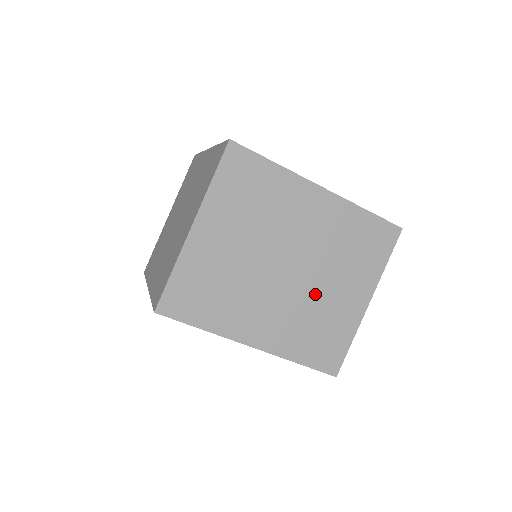
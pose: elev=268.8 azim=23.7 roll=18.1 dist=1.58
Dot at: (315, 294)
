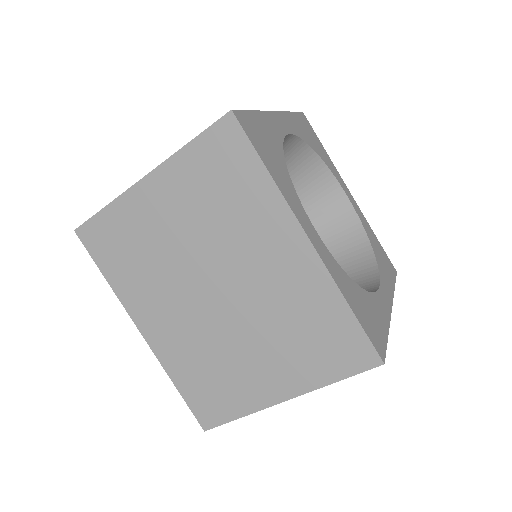
Dot at: (230, 341)
